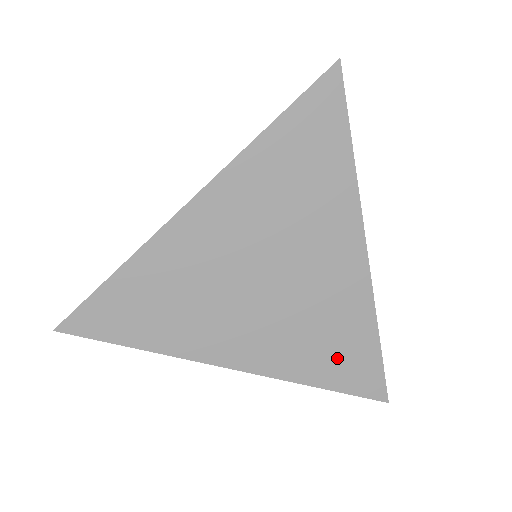
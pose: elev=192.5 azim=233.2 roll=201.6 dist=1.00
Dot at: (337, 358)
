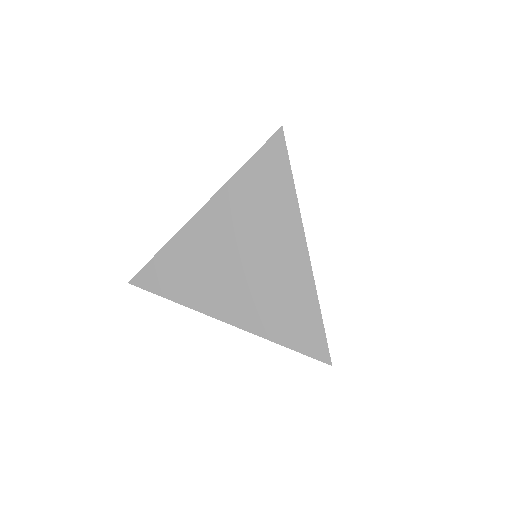
Dot at: (291, 323)
